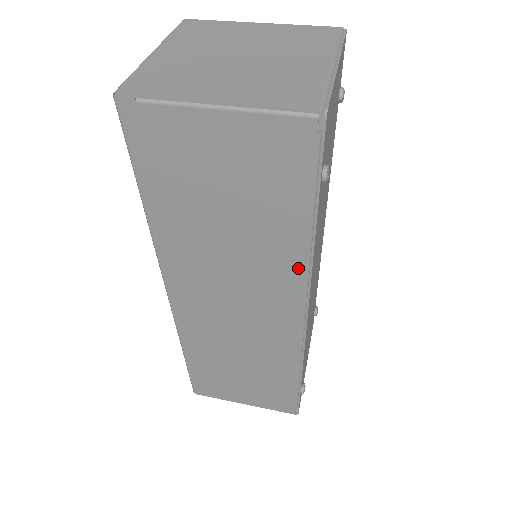
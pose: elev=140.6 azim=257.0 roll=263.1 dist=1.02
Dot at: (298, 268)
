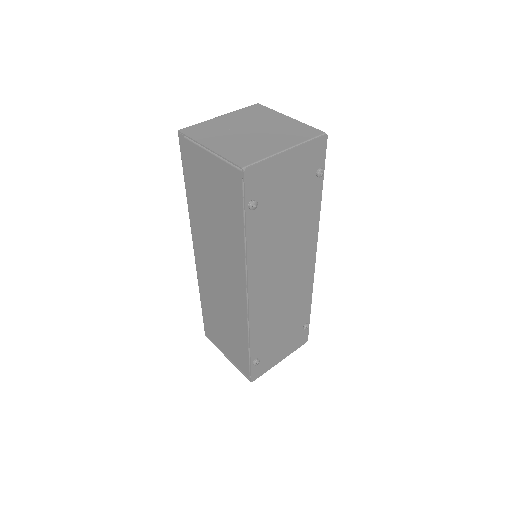
Dot at: (242, 259)
